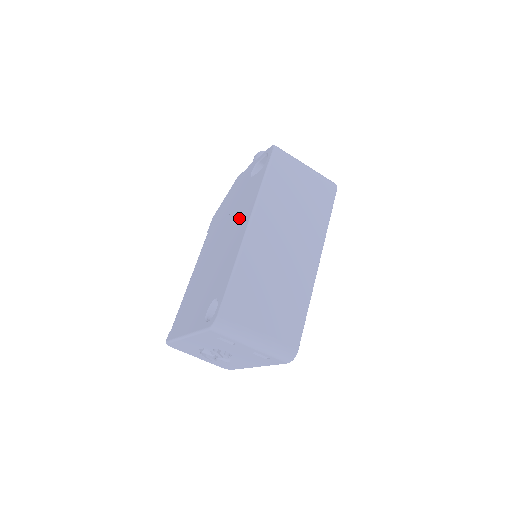
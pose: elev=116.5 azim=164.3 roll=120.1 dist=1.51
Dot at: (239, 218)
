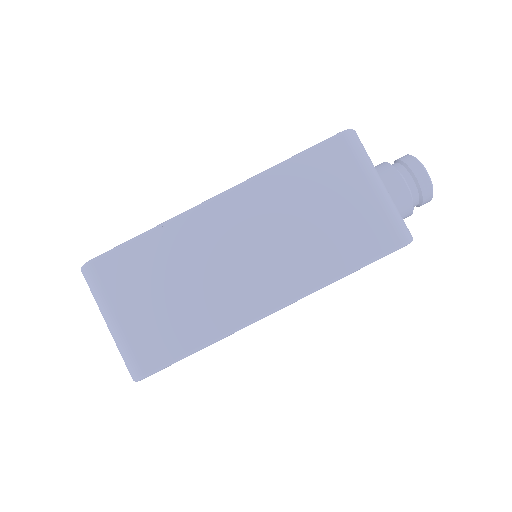
Dot at: occluded
